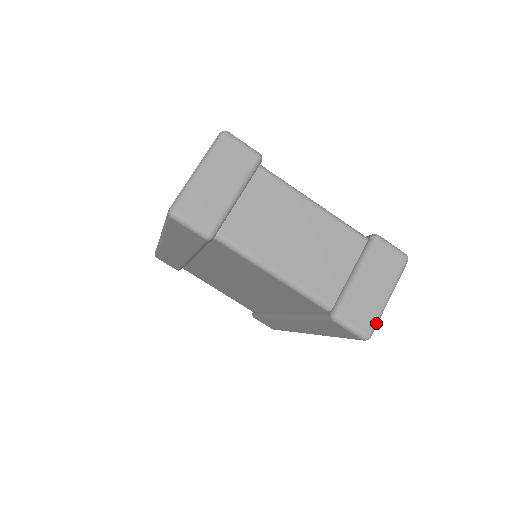
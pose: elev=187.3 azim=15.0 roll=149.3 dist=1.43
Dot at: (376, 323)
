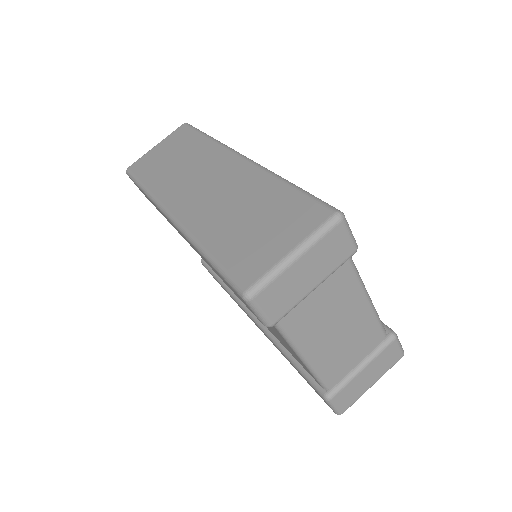
Dot at: occluded
